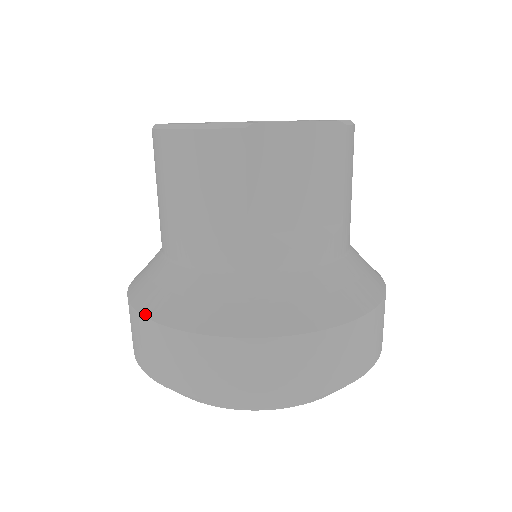
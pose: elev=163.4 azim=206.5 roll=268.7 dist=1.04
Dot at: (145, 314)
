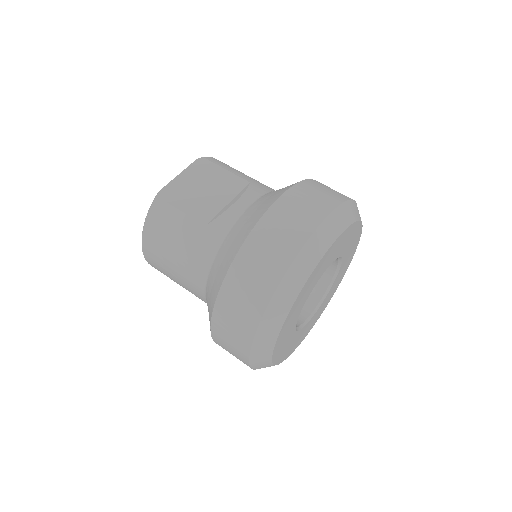
Dot at: (211, 317)
